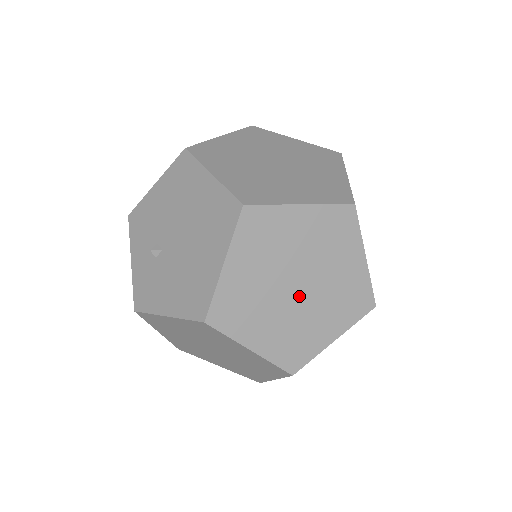
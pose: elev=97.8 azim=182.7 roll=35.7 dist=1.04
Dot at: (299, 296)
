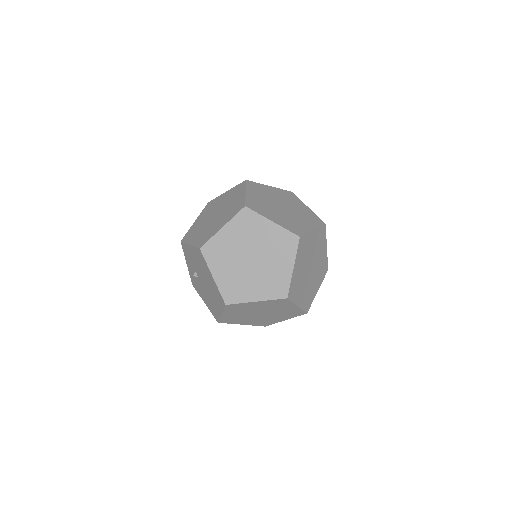
Dot at: (262, 315)
